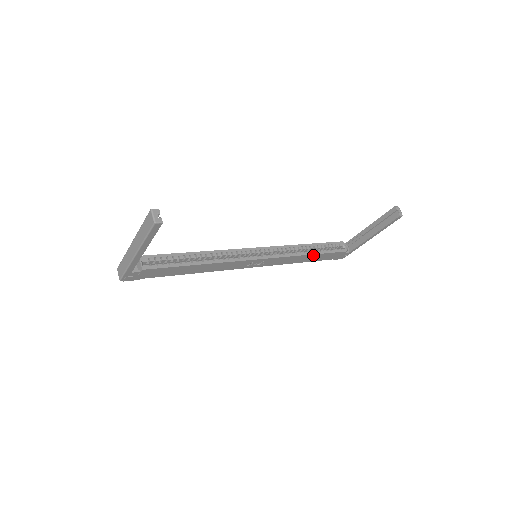
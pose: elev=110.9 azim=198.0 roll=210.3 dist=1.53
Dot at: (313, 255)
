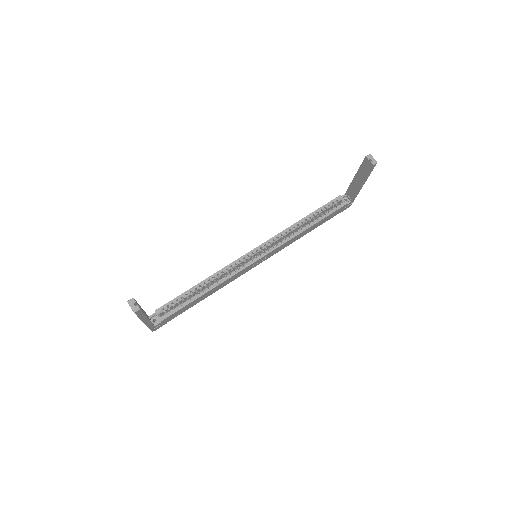
Dot at: (312, 226)
